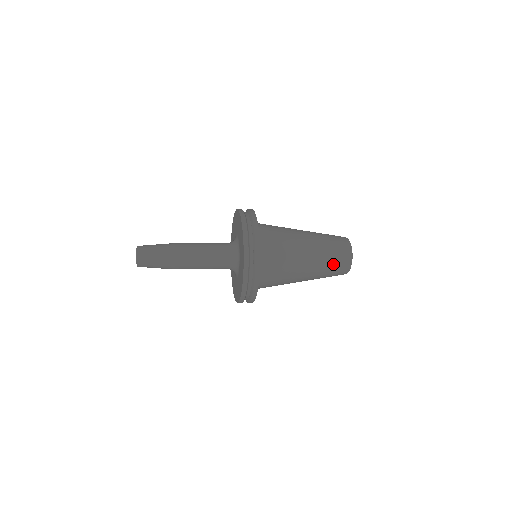
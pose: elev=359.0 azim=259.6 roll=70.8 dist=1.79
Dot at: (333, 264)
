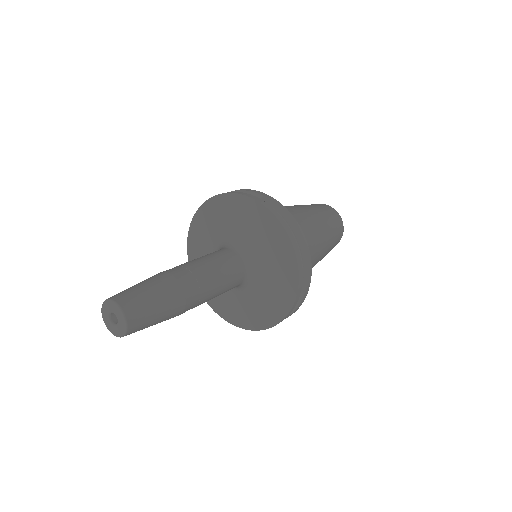
Dot at: (333, 244)
